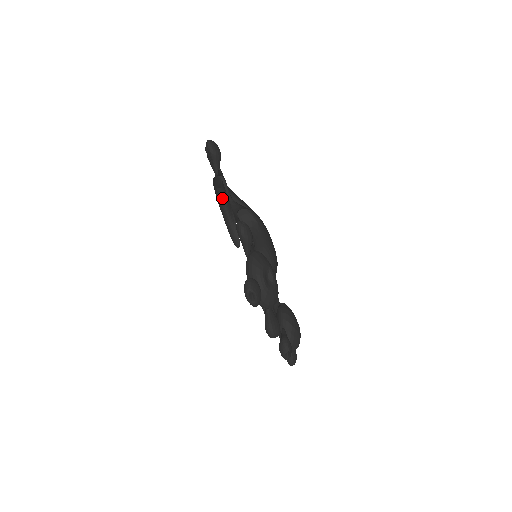
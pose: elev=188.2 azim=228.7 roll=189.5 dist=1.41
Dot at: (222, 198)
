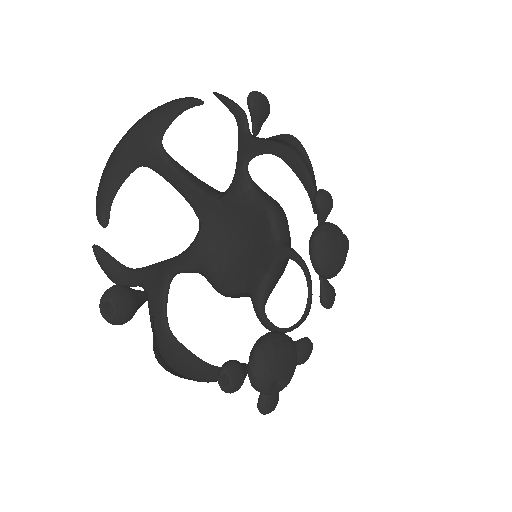
Dot at: (181, 344)
